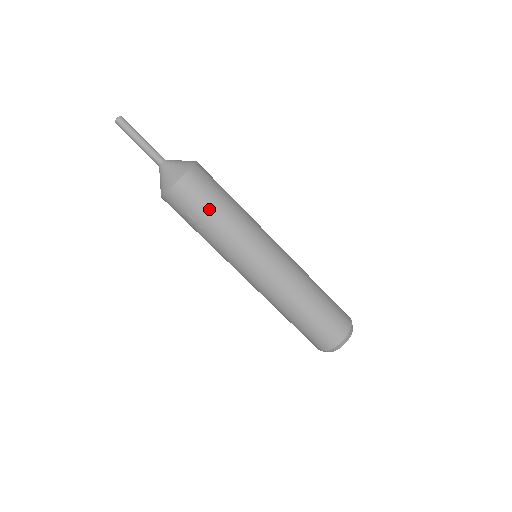
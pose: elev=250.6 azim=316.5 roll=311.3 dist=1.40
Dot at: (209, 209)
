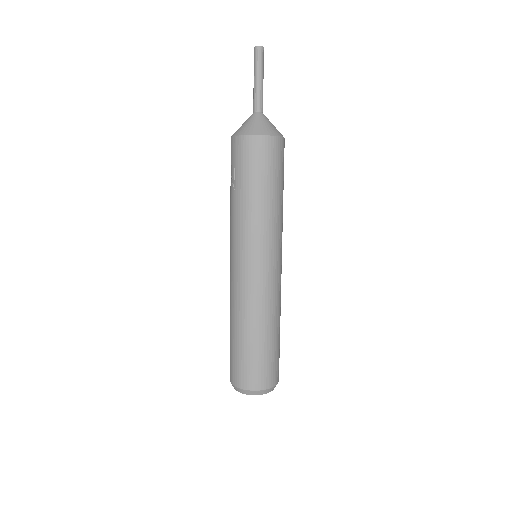
Dot at: (251, 181)
